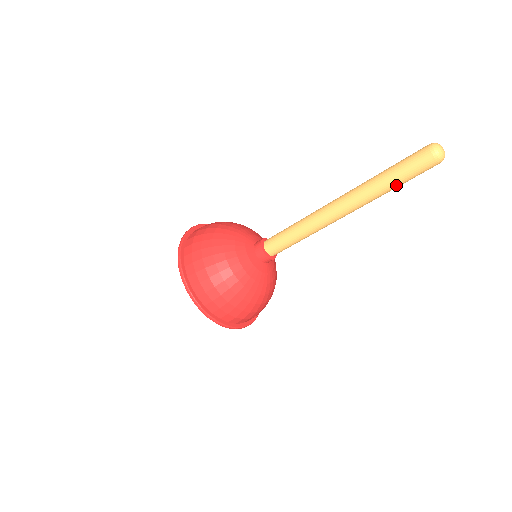
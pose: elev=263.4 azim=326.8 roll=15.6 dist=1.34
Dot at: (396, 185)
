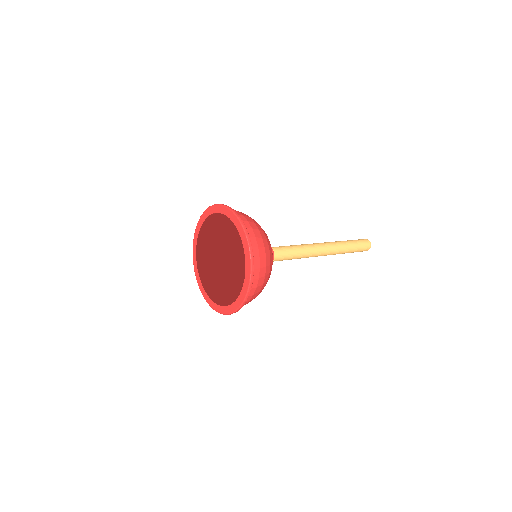
Dot at: occluded
